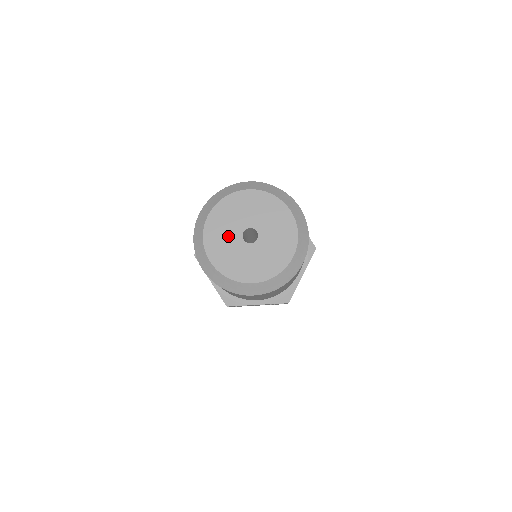
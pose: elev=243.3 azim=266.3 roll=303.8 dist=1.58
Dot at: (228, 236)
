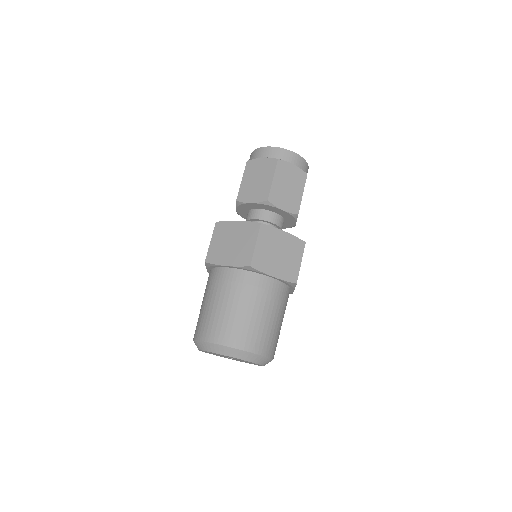
Dot at: occluded
